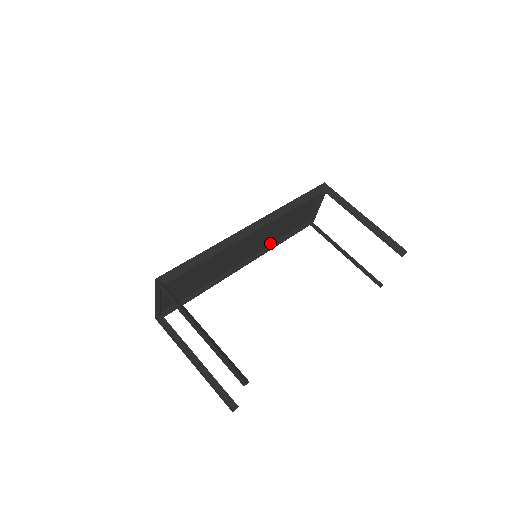
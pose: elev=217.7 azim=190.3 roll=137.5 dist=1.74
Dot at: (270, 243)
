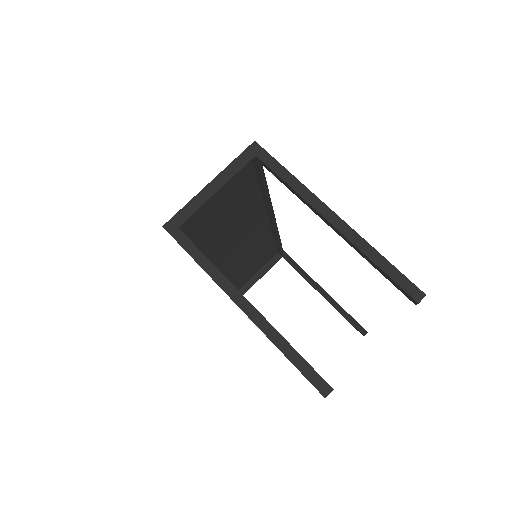
Dot at: (228, 276)
